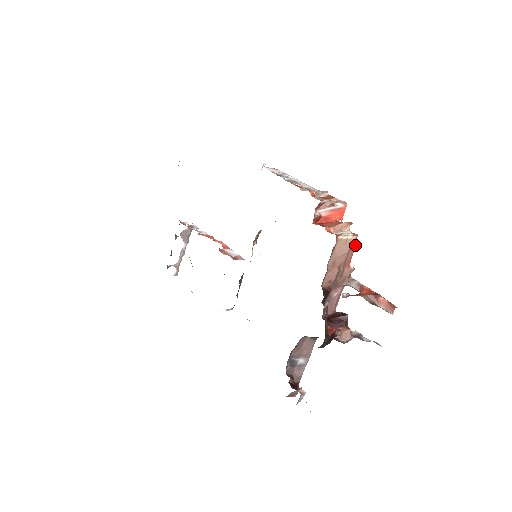
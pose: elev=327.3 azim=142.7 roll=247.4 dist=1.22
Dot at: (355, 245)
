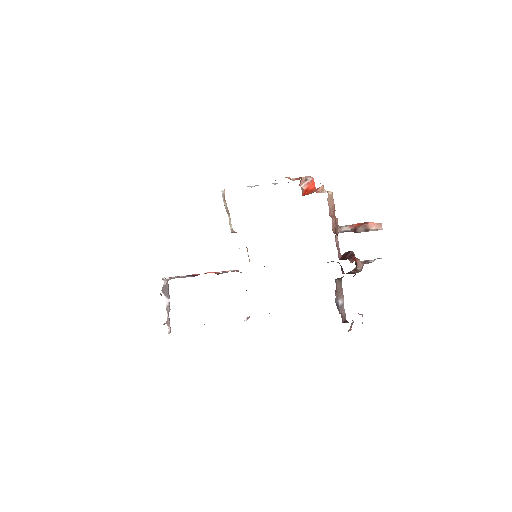
Dot at: occluded
